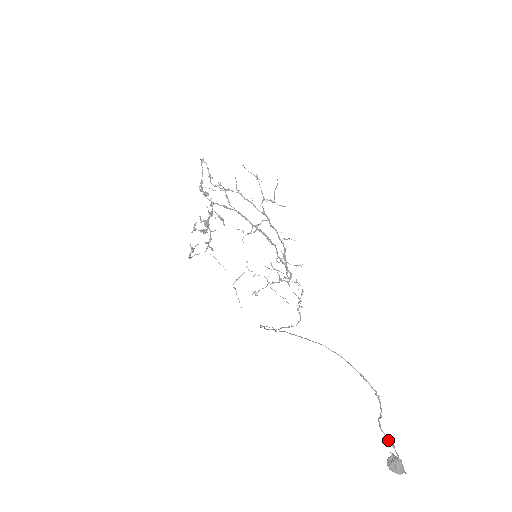
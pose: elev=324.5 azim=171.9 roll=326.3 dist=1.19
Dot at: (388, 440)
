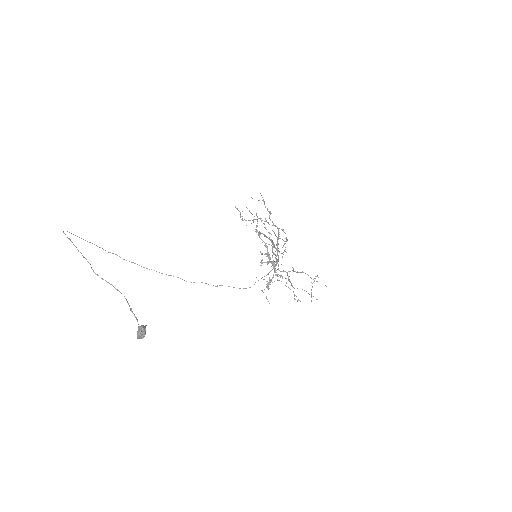
Dot at: (129, 306)
